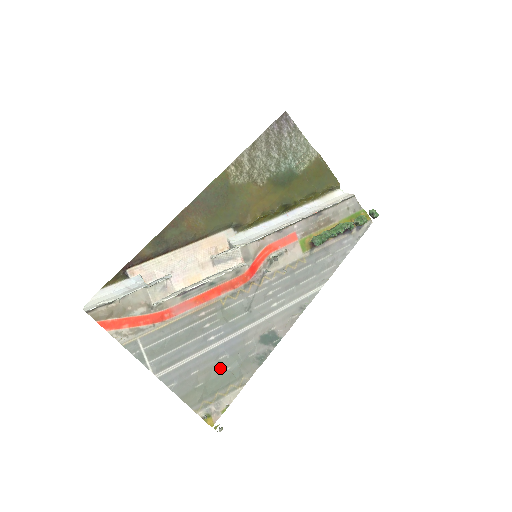
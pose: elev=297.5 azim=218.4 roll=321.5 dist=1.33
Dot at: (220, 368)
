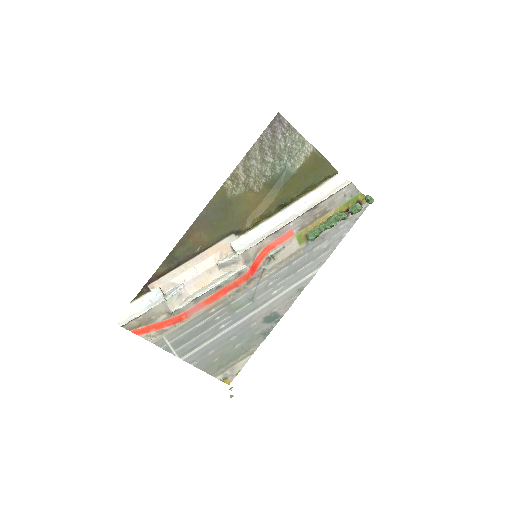
Dot at: (231, 346)
